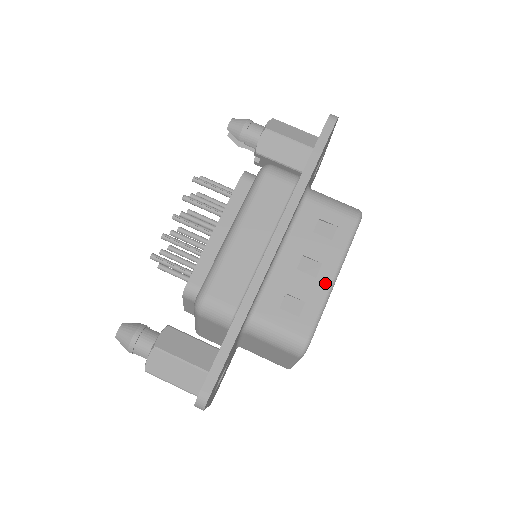
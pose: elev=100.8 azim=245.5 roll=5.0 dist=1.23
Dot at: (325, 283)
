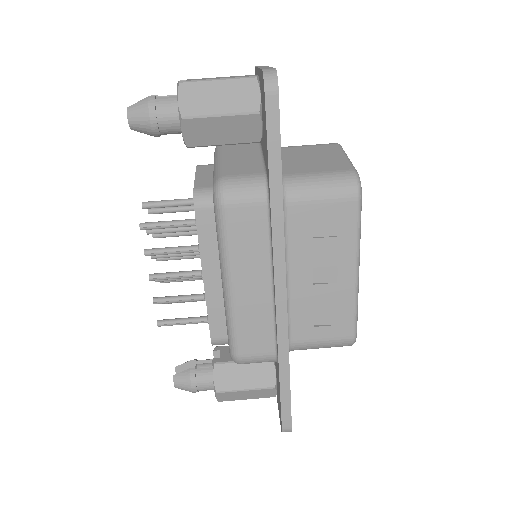
Dot at: (349, 283)
